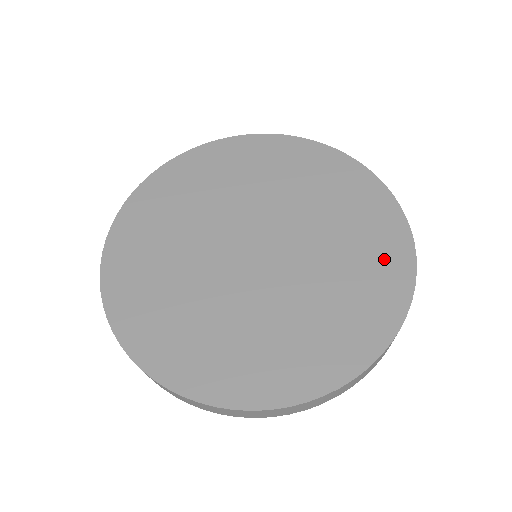
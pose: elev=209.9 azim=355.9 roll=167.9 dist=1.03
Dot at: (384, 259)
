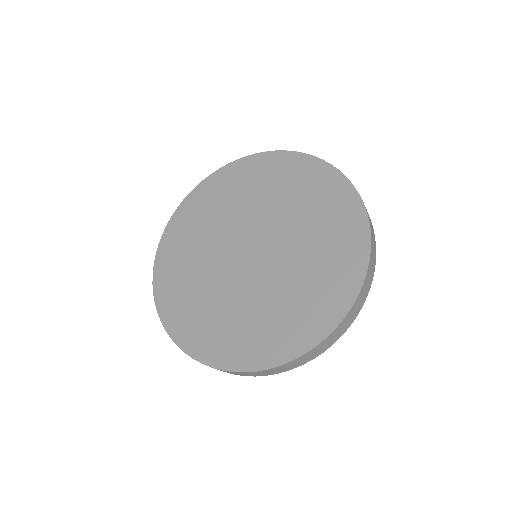
Dot at: (341, 270)
